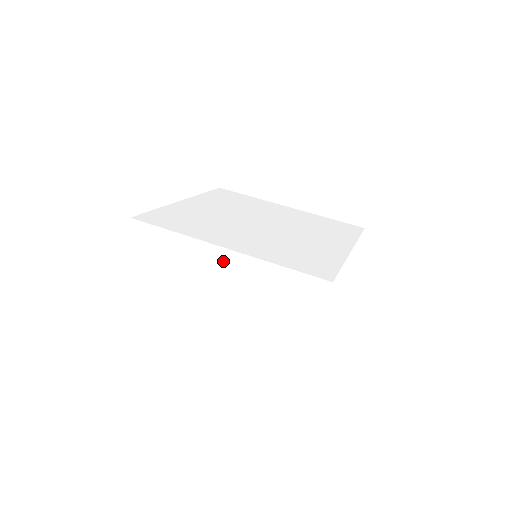
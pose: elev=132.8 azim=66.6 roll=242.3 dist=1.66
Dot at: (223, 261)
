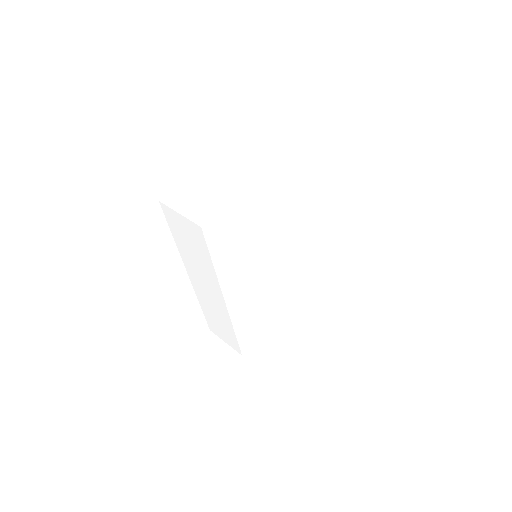
Dot at: (255, 159)
